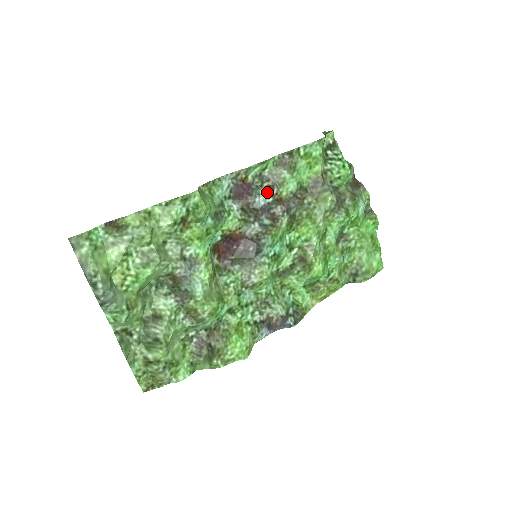
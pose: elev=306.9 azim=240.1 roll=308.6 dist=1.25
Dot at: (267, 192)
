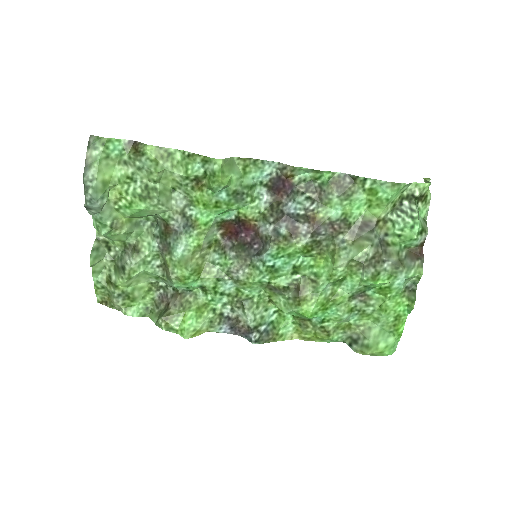
Dot at: (303, 203)
